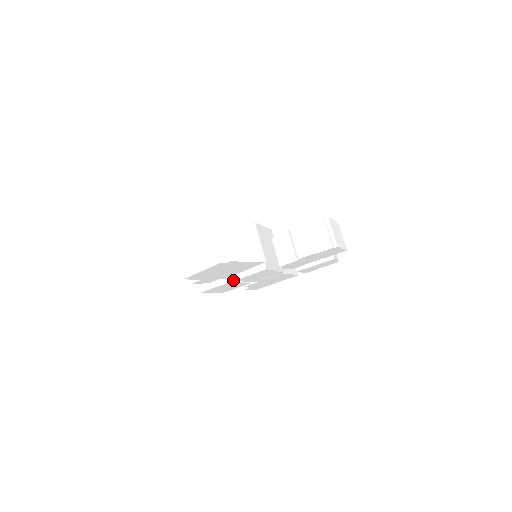
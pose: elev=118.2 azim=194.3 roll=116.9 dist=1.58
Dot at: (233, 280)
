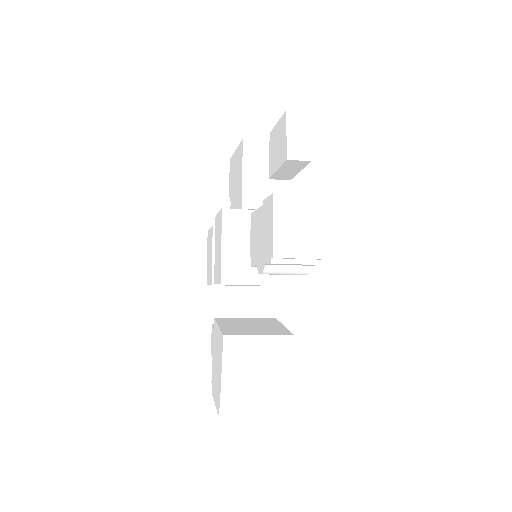
Dot at: occluded
